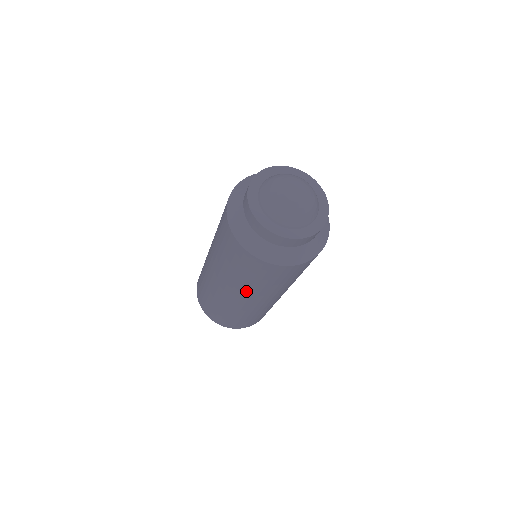
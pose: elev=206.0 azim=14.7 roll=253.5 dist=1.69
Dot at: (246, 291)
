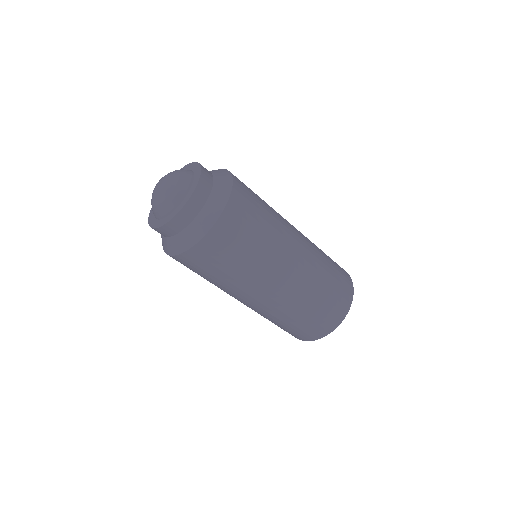
Dot at: (269, 264)
